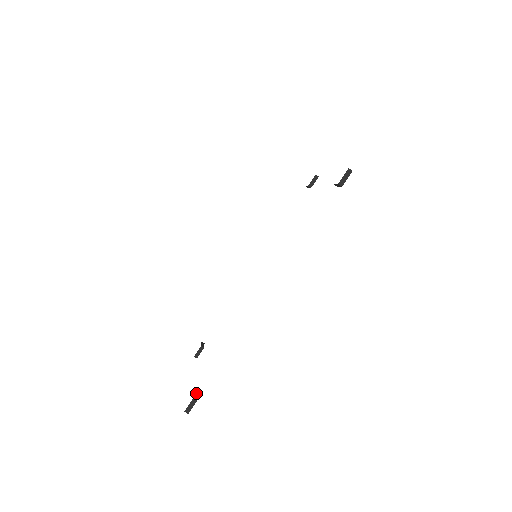
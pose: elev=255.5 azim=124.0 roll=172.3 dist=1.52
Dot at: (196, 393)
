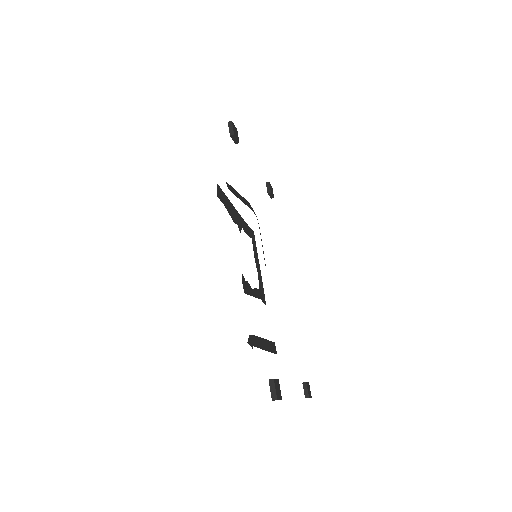
Dot at: occluded
